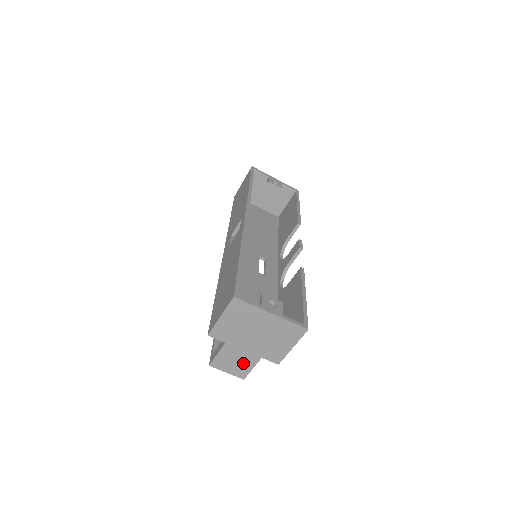
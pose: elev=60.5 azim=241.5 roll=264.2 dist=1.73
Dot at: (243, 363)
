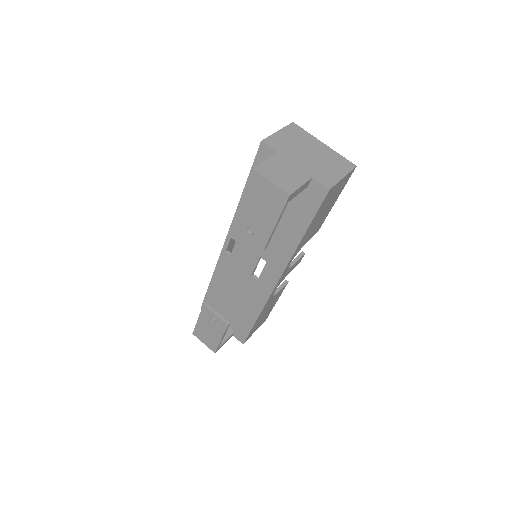
Dot at: (292, 177)
